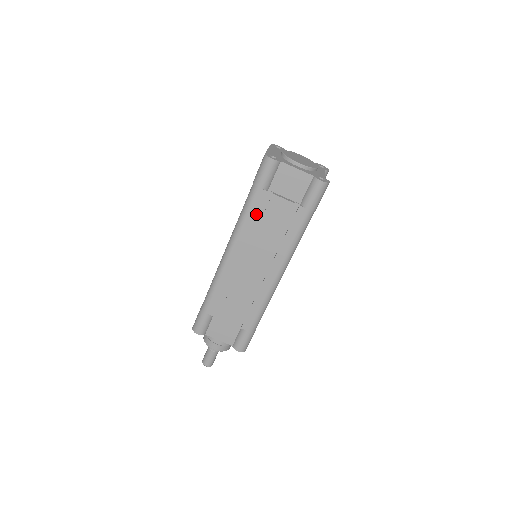
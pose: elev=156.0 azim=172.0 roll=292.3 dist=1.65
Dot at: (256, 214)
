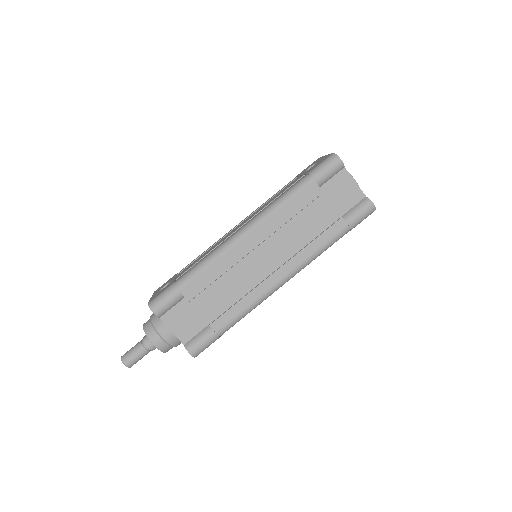
Dot at: (297, 205)
